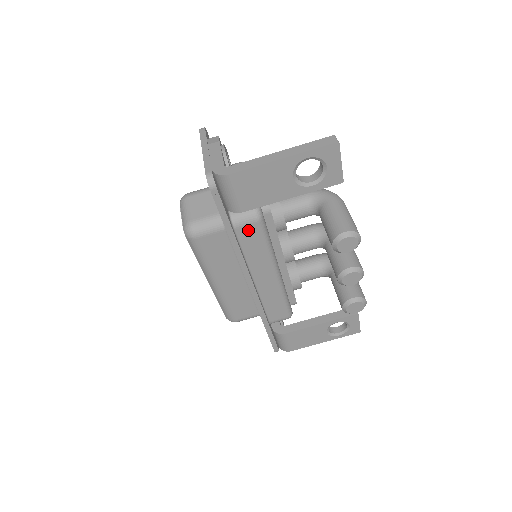
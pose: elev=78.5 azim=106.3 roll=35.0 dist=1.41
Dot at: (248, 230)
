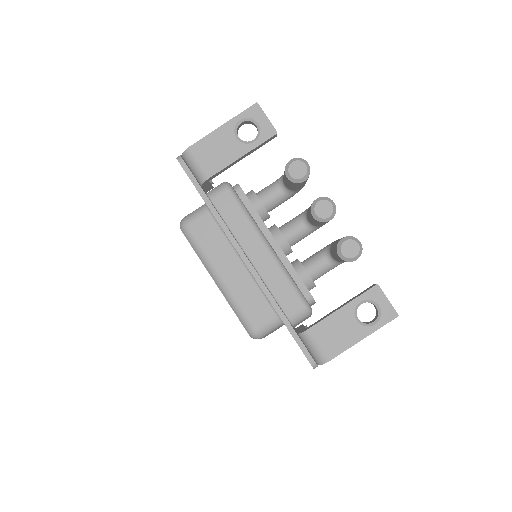
Dot at: (223, 200)
